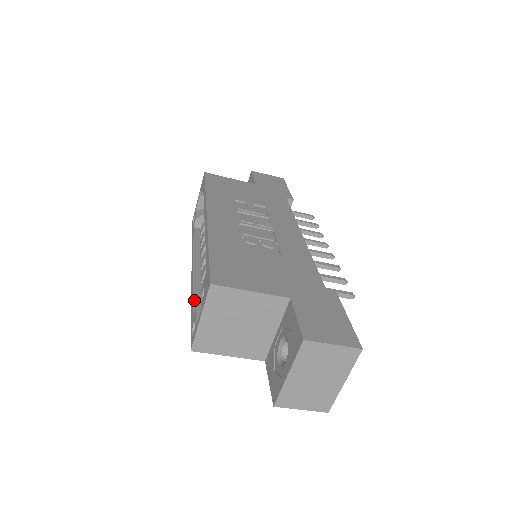
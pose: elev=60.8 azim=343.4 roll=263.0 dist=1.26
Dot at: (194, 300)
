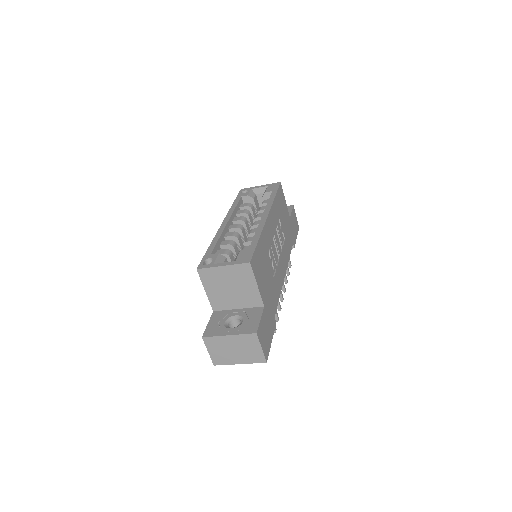
Dot at: (217, 244)
